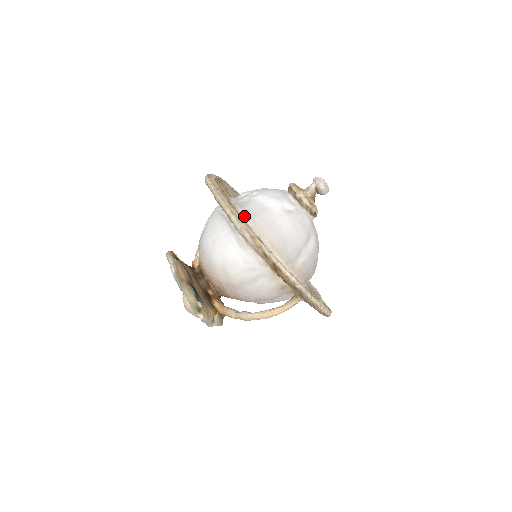
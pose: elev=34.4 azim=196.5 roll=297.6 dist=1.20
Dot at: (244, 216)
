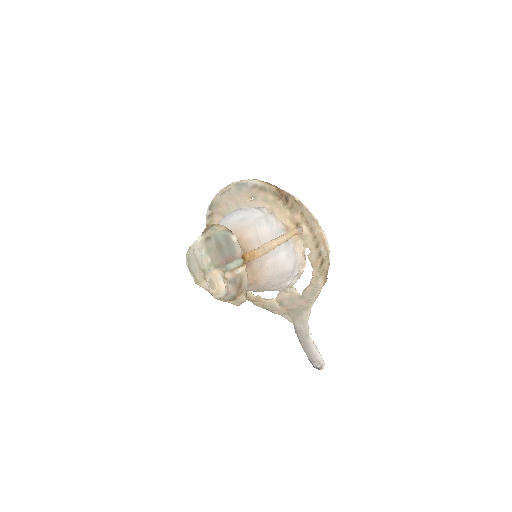
Dot at: occluded
